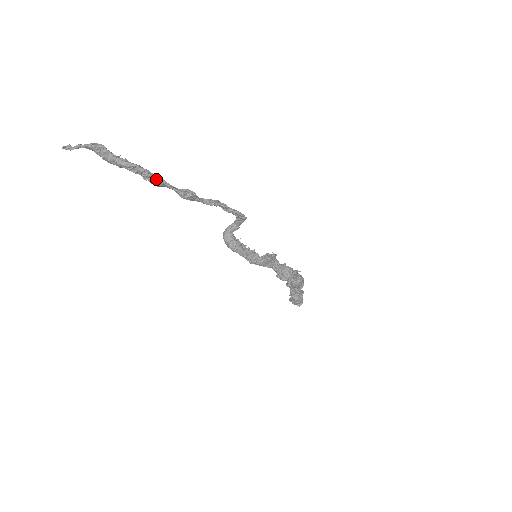
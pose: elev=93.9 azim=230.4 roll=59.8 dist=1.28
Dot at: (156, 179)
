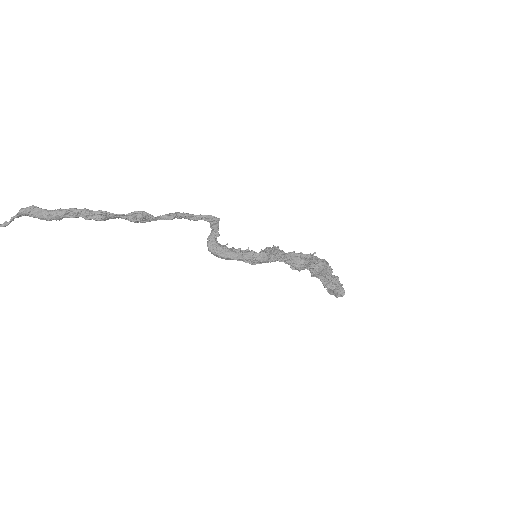
Dot at: (96, 213)
